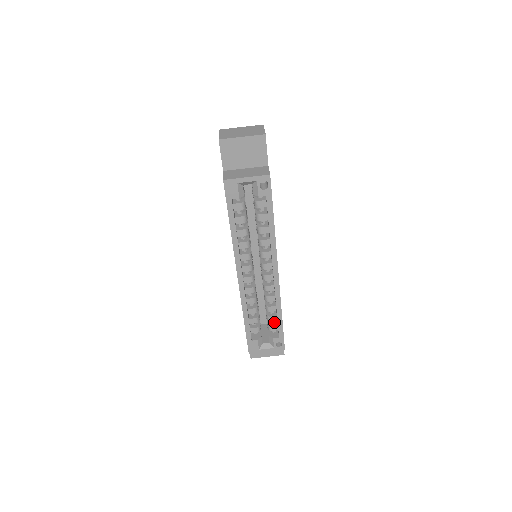
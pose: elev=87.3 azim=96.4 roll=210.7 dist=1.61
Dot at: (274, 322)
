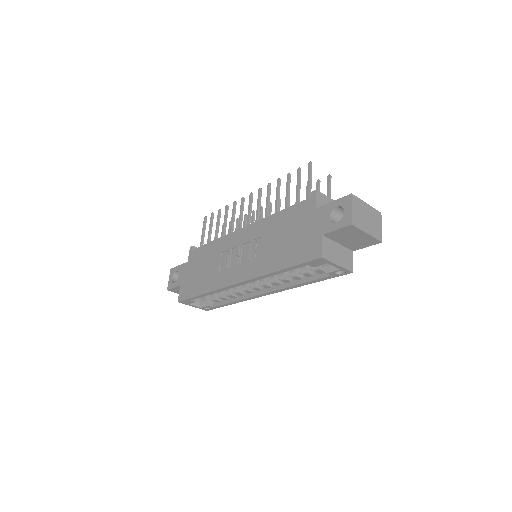
Dot at: occluded
